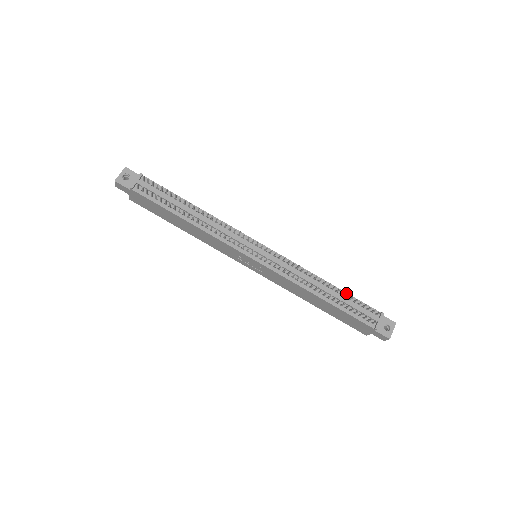
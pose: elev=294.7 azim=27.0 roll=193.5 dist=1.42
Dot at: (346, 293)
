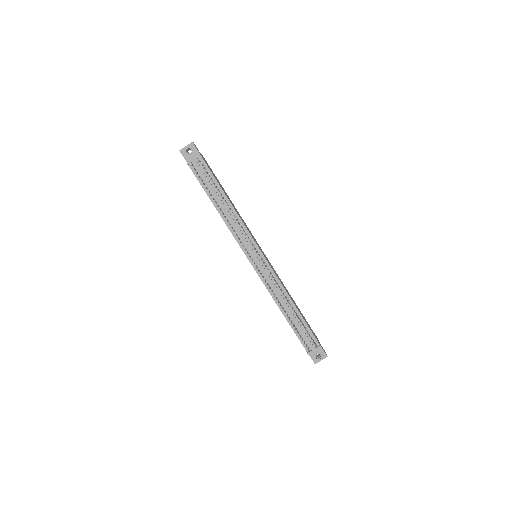
Dot at: (303, 319)
